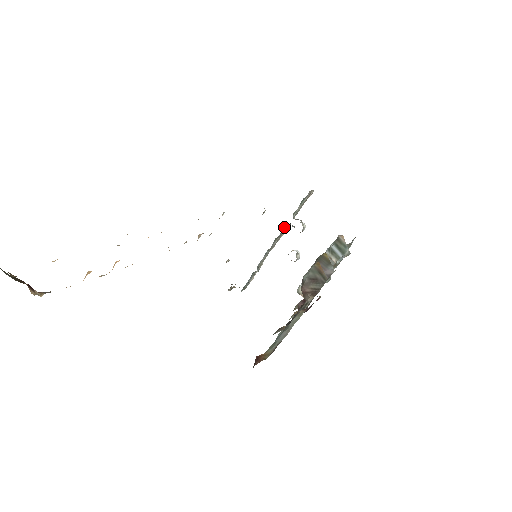
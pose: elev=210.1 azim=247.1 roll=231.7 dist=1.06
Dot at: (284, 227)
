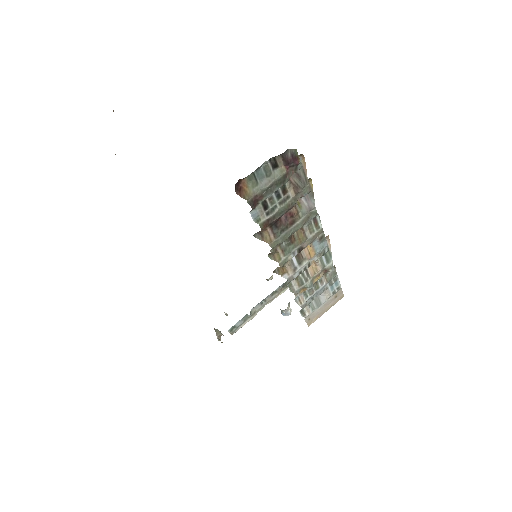
Dot at: (284, 284)
